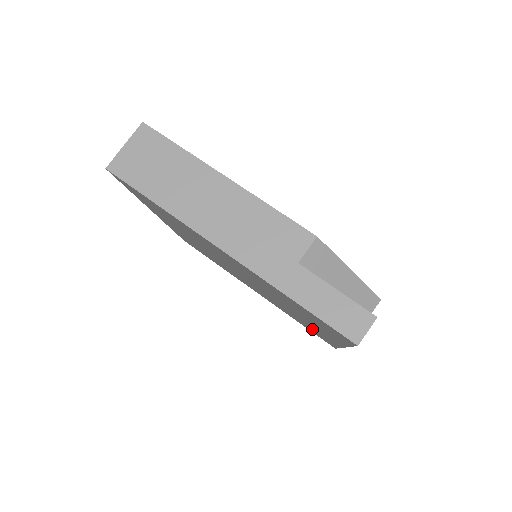
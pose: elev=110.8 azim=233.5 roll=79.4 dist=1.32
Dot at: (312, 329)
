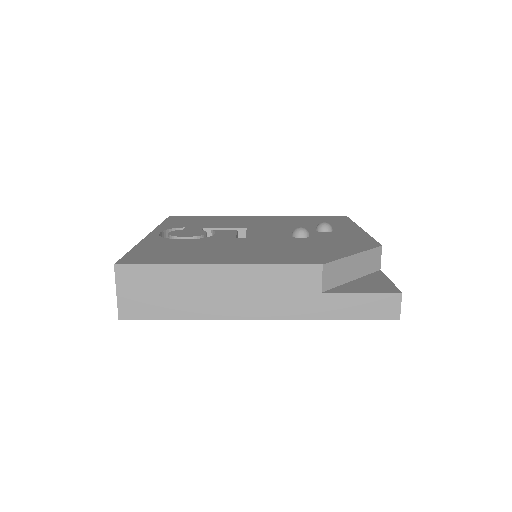
Dot at: occluded
